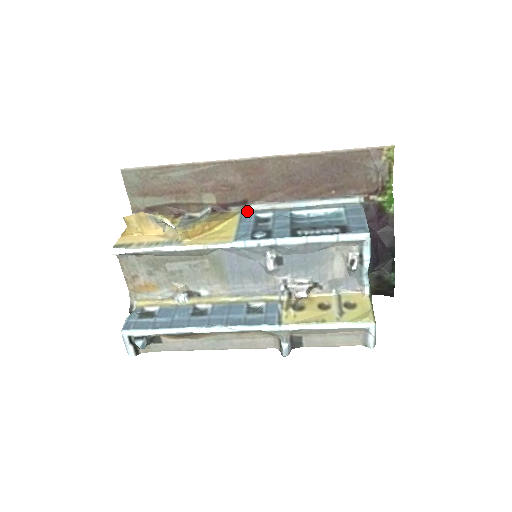
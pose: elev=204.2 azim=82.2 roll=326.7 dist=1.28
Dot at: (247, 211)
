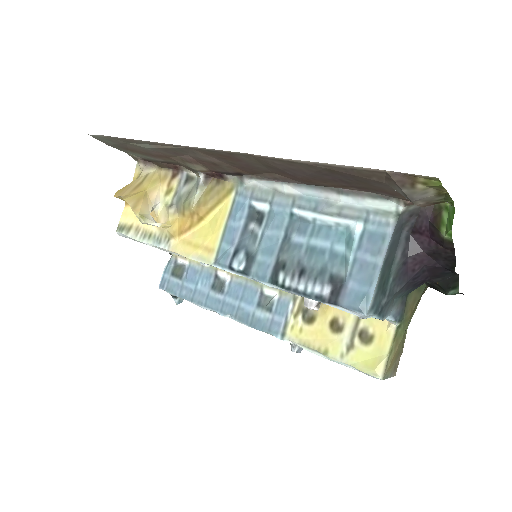
Dot at: (244, 188)
